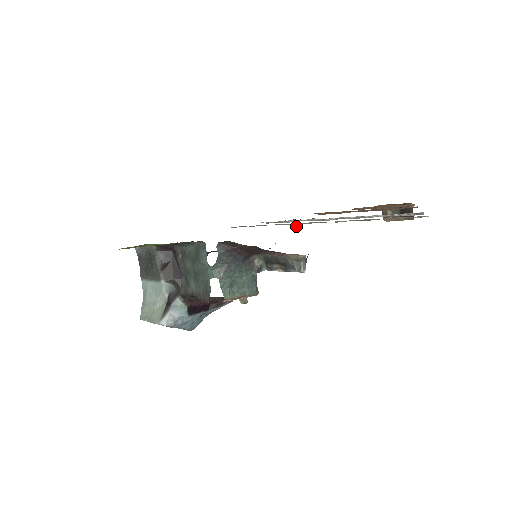
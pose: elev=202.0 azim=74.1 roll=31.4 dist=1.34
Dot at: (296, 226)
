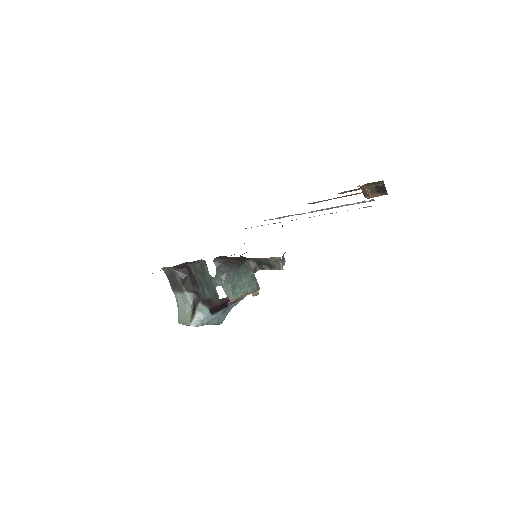
Dot at: (282, 225)
